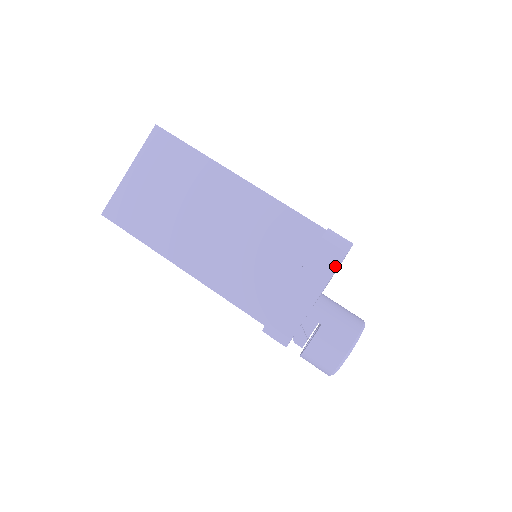
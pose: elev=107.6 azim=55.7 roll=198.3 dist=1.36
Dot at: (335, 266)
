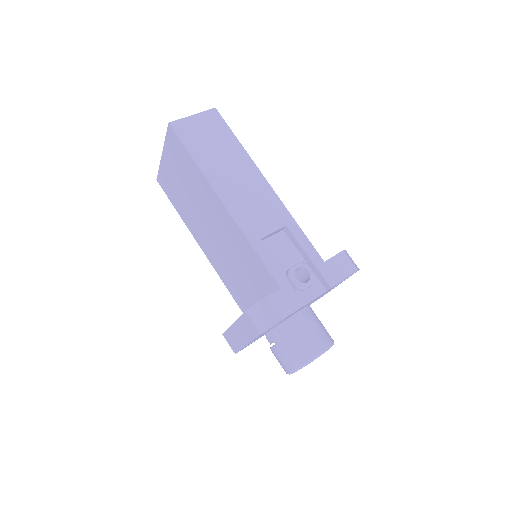
Dot at: (254, 336)
